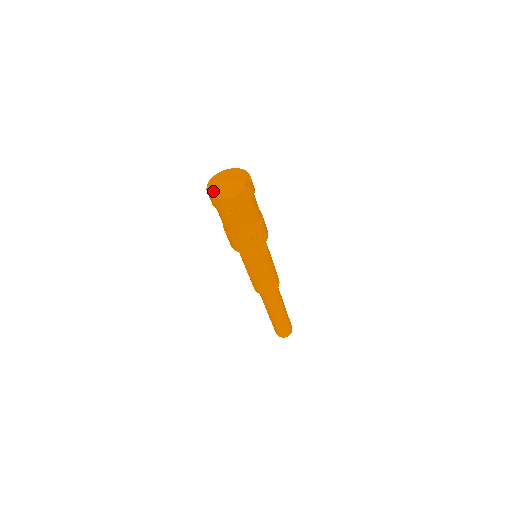
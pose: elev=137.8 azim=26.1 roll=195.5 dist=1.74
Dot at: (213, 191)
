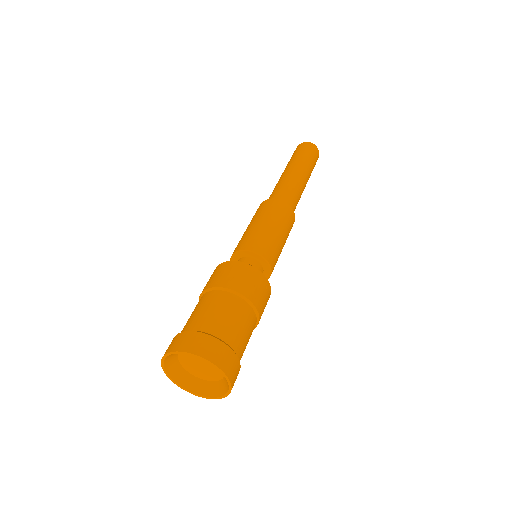
Dot at: (182, 375)
